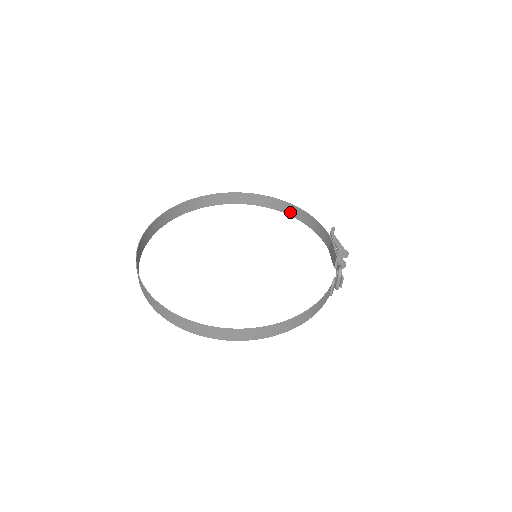
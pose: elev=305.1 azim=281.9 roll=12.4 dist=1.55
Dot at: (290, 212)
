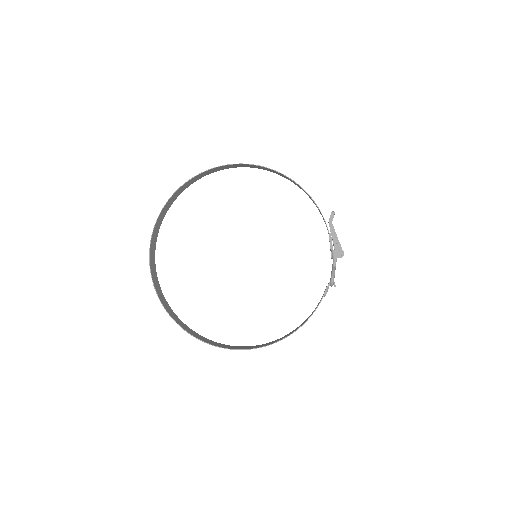
Dot at: (290, 180)
